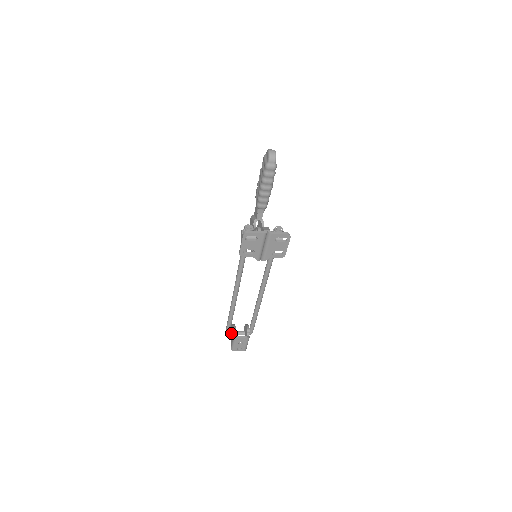
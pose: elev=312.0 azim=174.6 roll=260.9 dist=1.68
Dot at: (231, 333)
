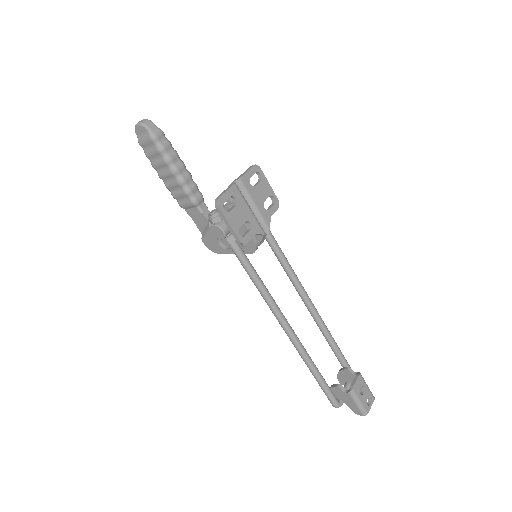
Dot at: (340, 401)
